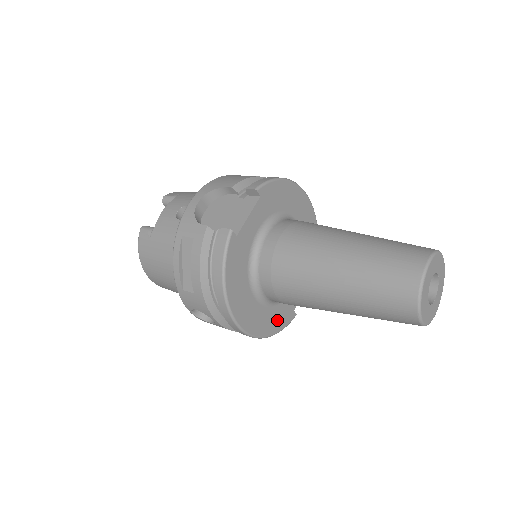
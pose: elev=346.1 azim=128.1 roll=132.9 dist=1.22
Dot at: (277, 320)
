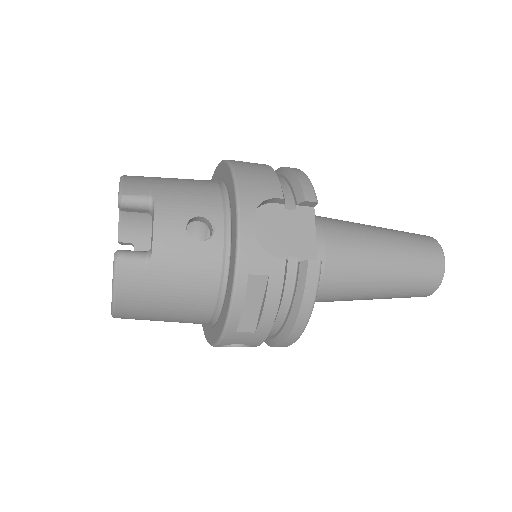
Dot at: occluded
